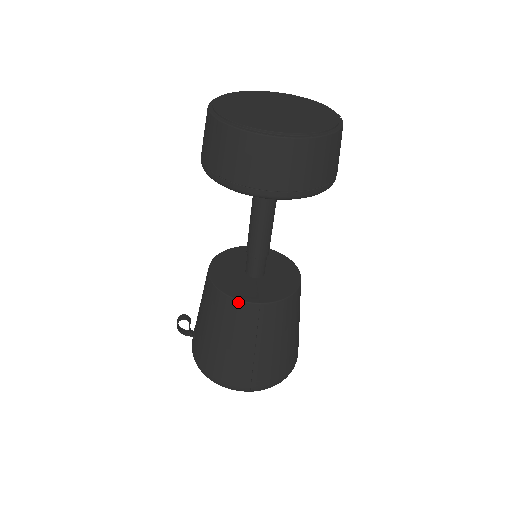
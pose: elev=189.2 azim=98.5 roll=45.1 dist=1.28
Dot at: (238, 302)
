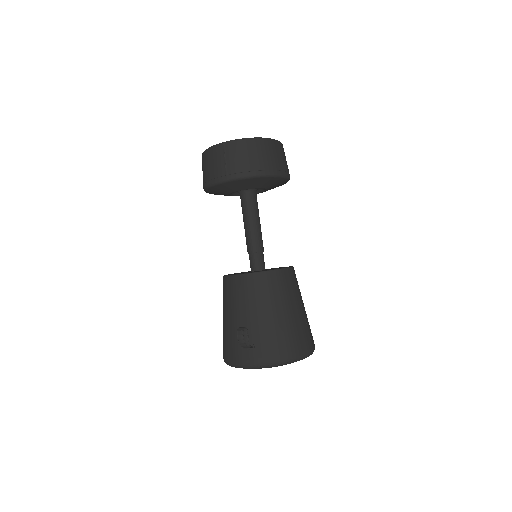
Dot at: (283, 270)
